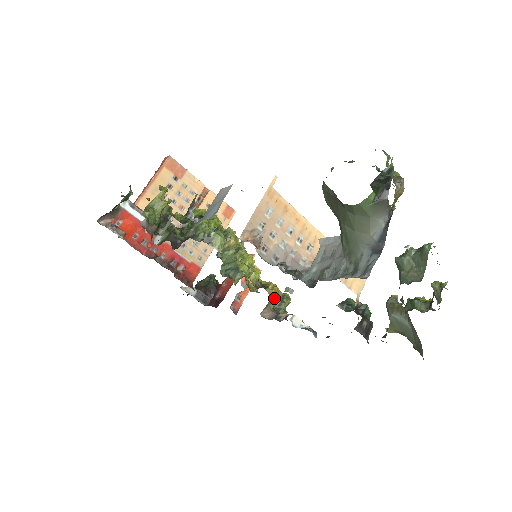
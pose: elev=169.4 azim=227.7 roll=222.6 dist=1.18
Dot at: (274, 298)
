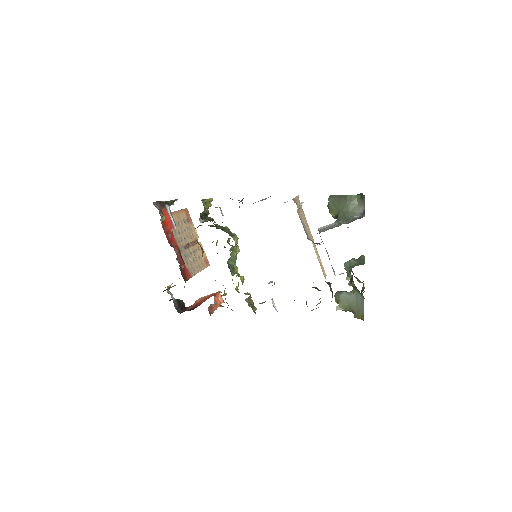
Dot at: (250, 300)
